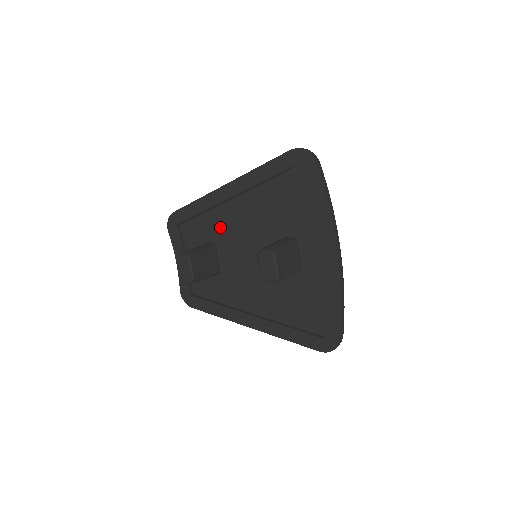
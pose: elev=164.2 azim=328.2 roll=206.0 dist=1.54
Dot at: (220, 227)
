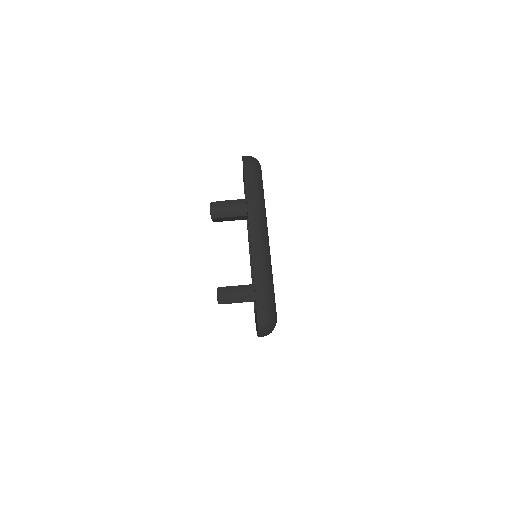
Dot at: occluded
